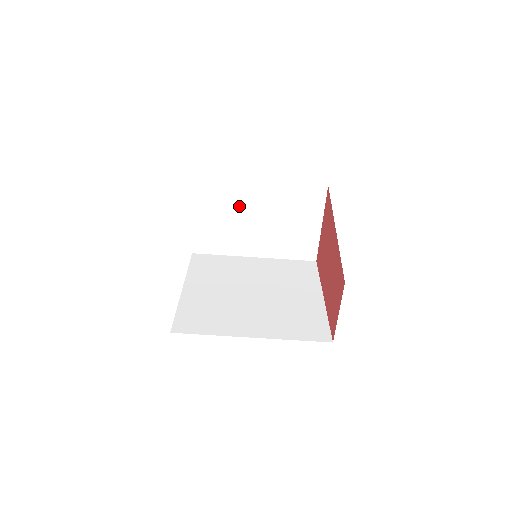
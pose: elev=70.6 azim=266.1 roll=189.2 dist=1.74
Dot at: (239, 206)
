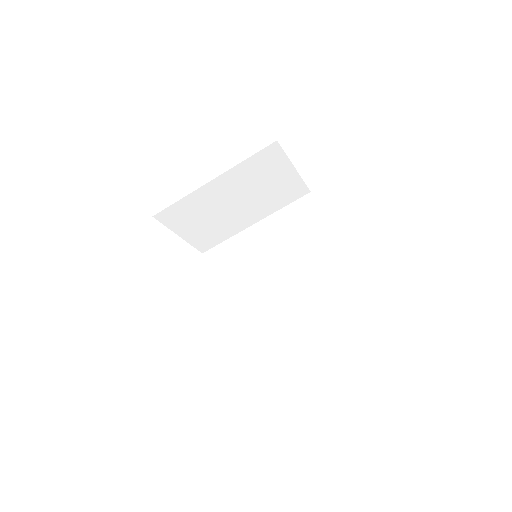
Dot at: (210, 206)
